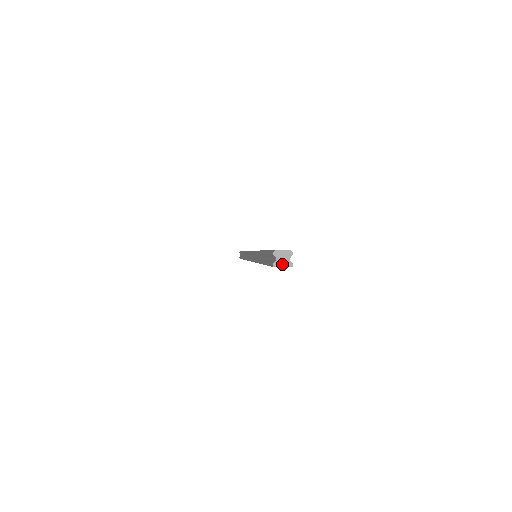
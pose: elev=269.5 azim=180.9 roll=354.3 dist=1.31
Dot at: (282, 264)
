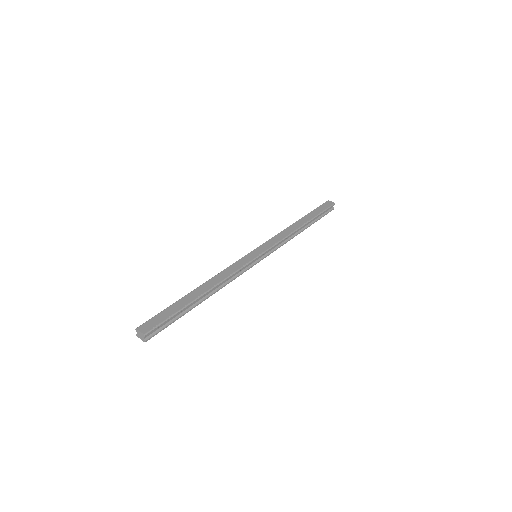
Dot at: (140, 338)
